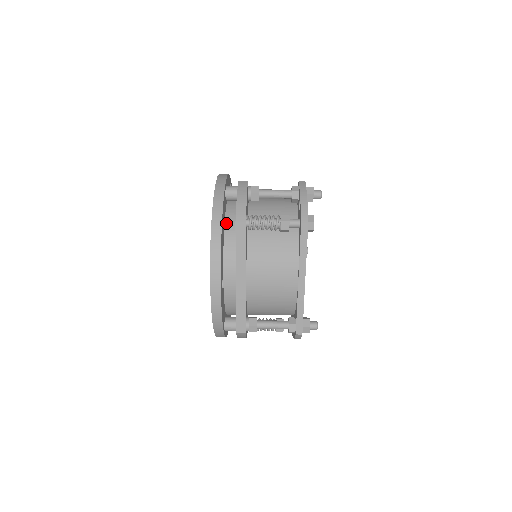
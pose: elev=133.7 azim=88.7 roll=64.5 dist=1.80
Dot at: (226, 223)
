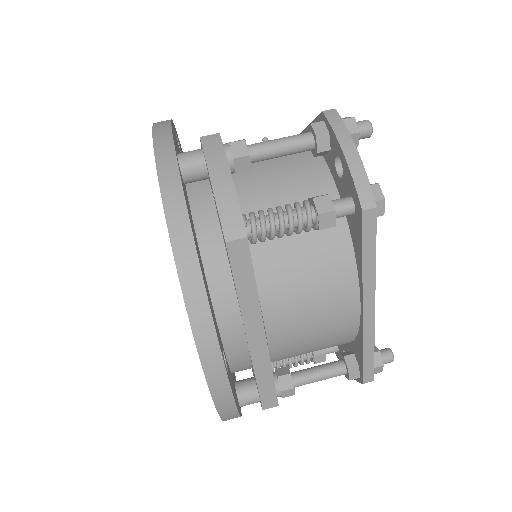
Dot at: (199, 234)
